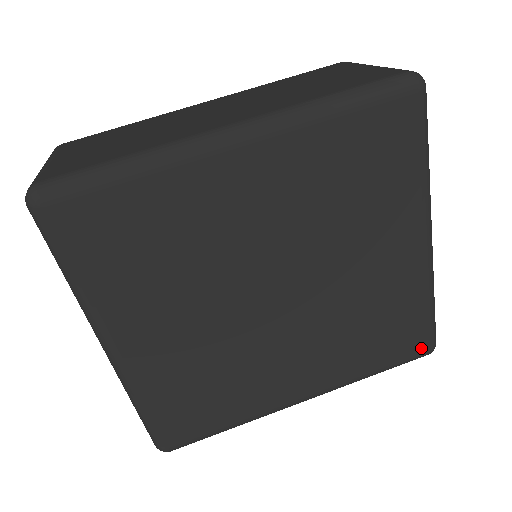
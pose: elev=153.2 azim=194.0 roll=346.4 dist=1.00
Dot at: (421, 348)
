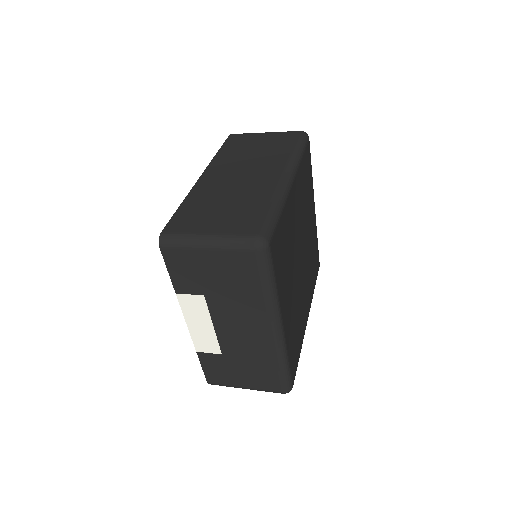
Dot at: occluded
